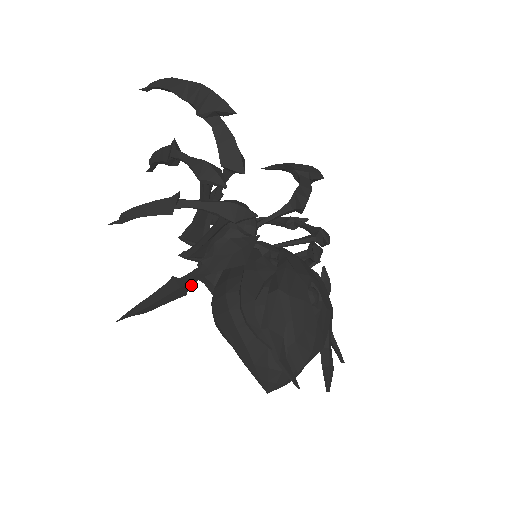
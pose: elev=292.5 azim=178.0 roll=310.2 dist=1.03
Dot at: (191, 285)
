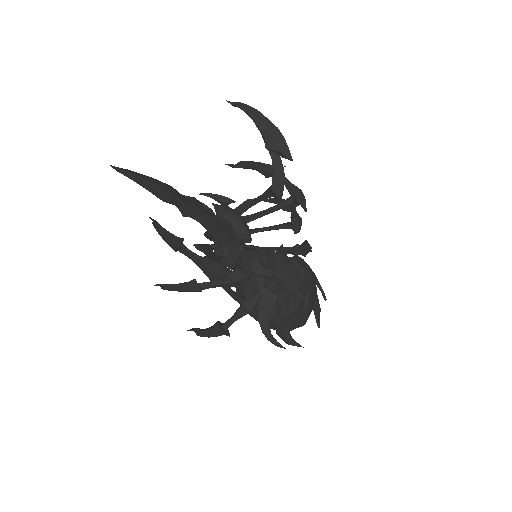
Dot at: (229, 326)
